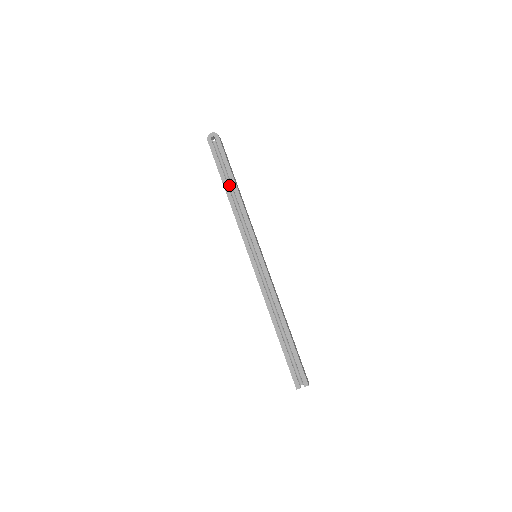
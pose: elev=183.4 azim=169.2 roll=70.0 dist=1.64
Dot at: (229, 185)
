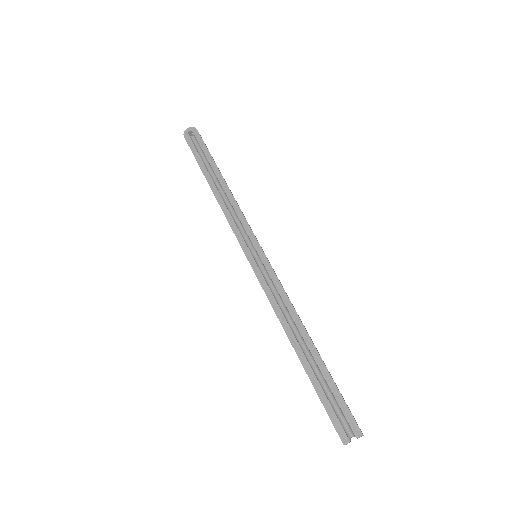
Dot at: (213, 178)
